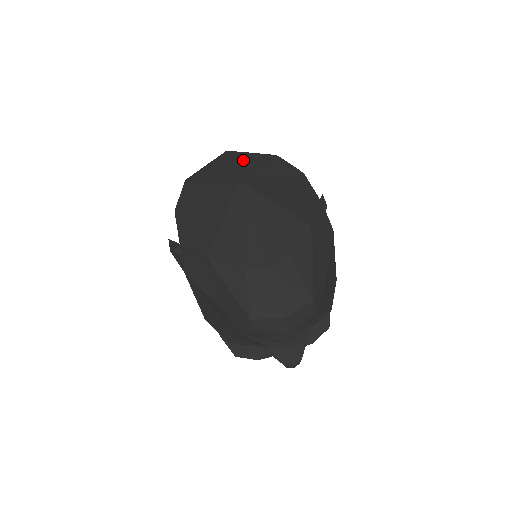
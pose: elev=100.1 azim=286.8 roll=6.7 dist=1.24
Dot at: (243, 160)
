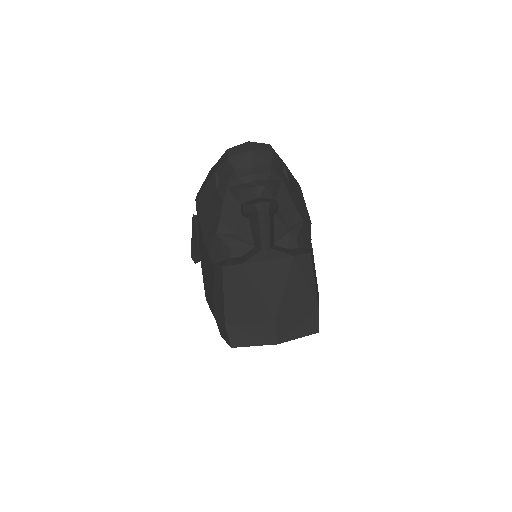
Dot at: occluded
